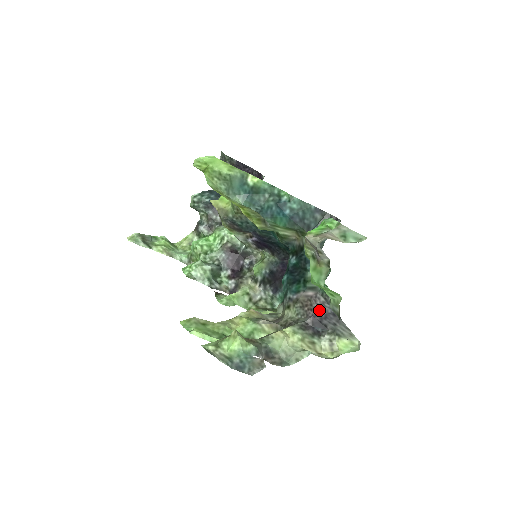
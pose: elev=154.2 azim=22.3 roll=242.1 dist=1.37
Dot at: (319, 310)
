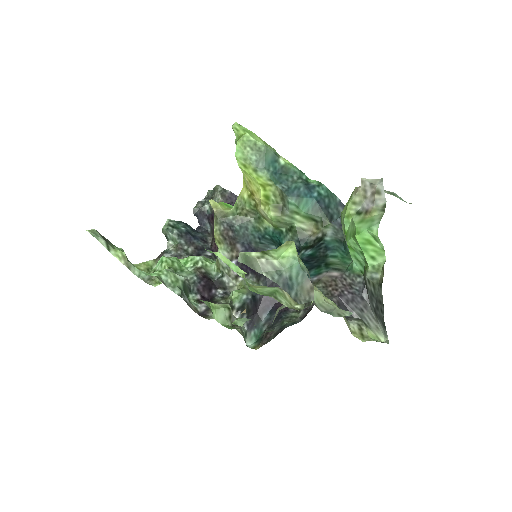
Dot at: (346, 291)
